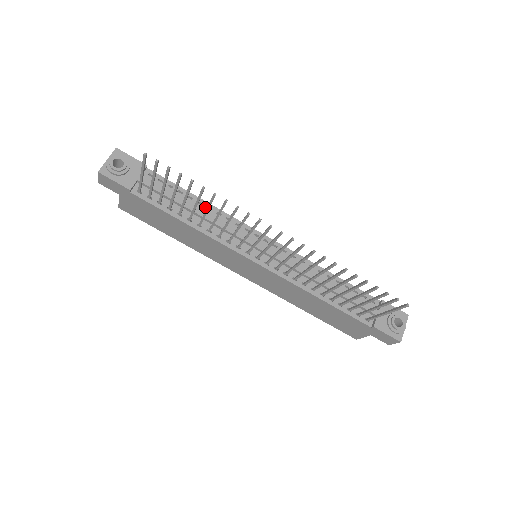
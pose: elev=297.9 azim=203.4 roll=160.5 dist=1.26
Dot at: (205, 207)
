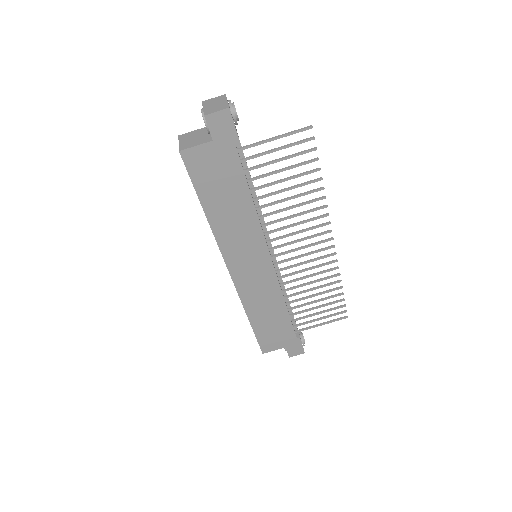
Dot at: occluded
